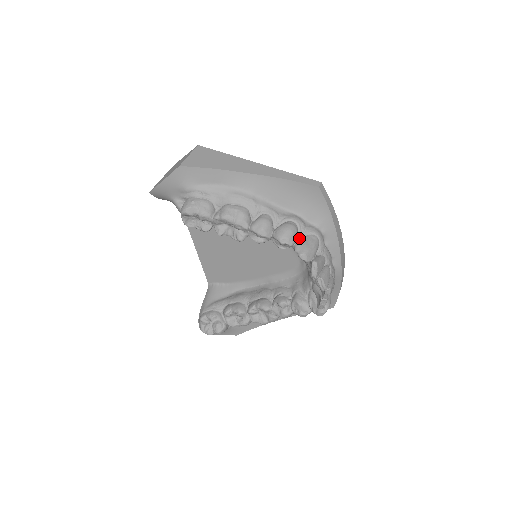
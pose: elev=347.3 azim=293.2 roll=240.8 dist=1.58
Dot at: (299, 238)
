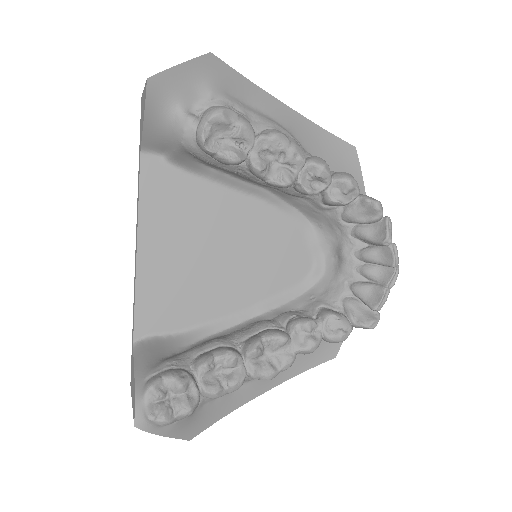
Dot at: occluded
